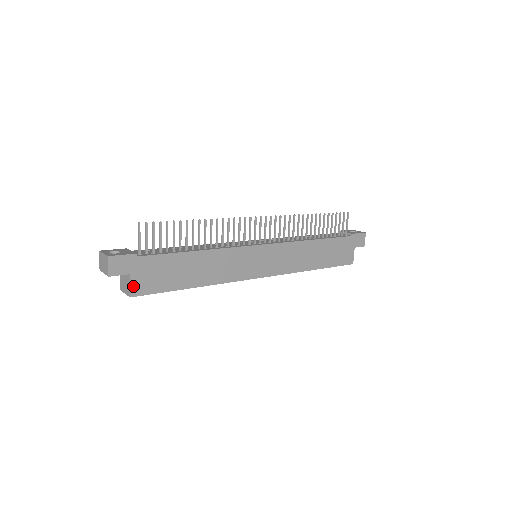
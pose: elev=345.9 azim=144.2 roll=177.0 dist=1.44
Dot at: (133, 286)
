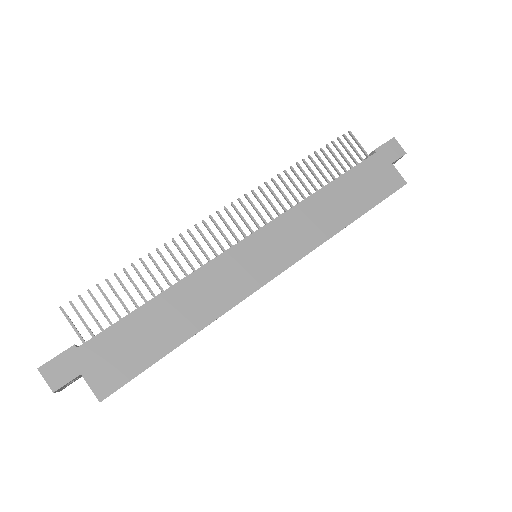
Dot at: (95, 386)
